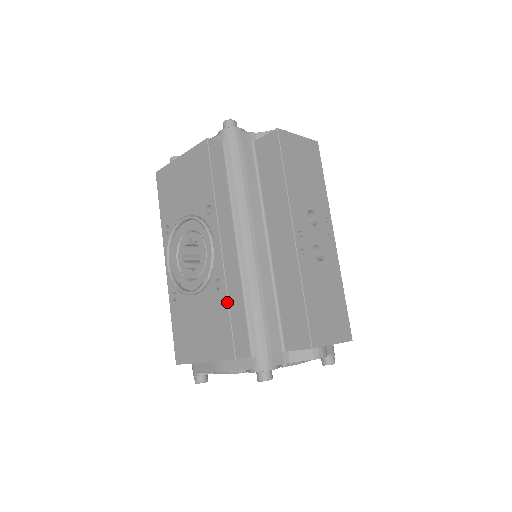
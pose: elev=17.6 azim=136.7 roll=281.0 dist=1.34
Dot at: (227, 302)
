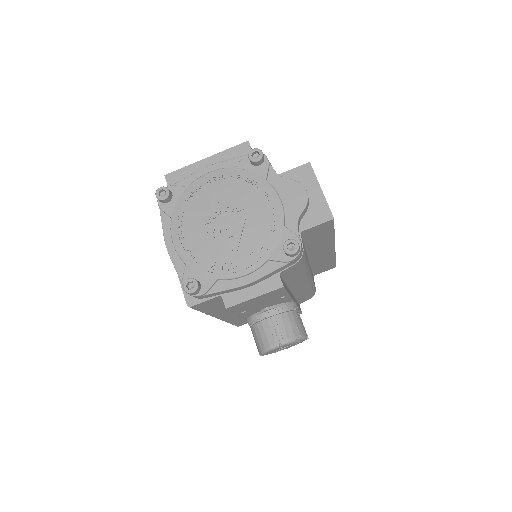
Dot at: occluded
